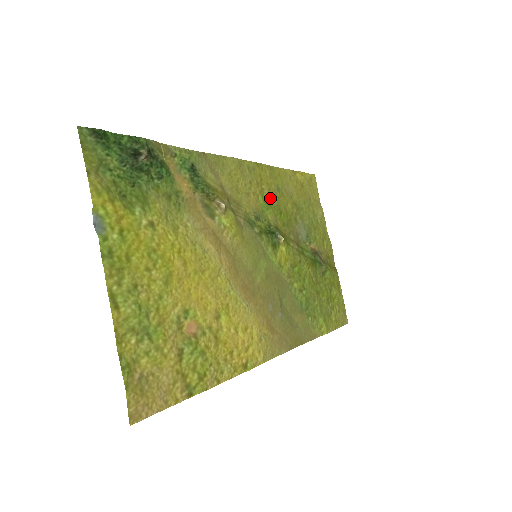
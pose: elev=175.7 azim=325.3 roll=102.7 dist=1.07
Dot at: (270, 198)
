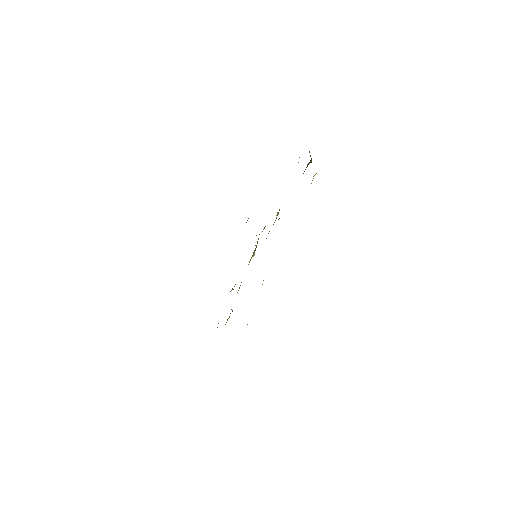
Dot at: occluded
